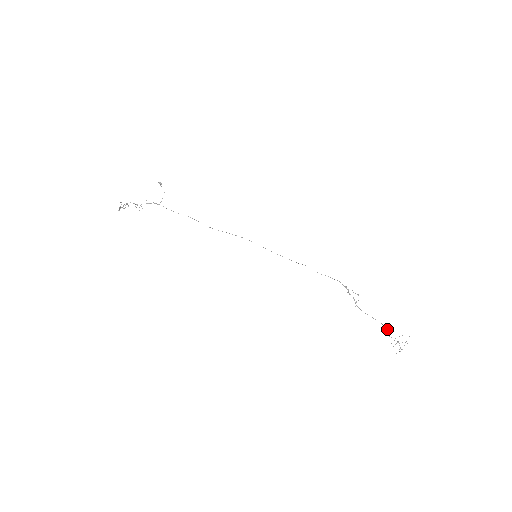
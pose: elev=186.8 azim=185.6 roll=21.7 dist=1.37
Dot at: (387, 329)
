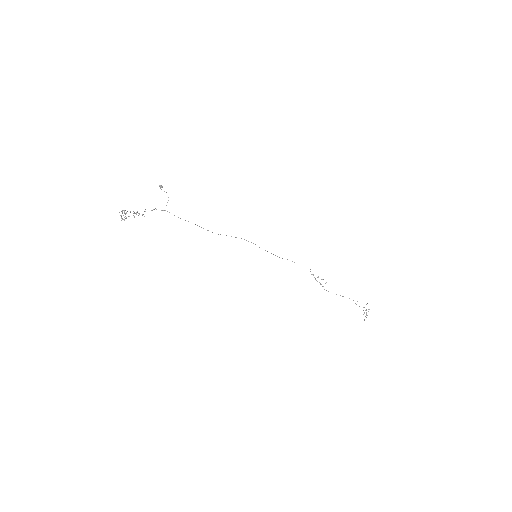
Dot at: (357, 301)
